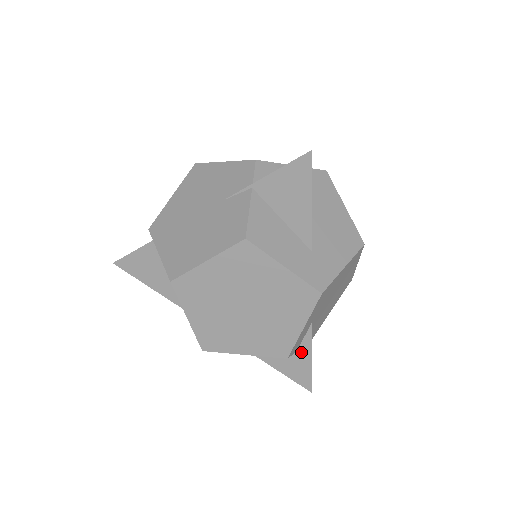
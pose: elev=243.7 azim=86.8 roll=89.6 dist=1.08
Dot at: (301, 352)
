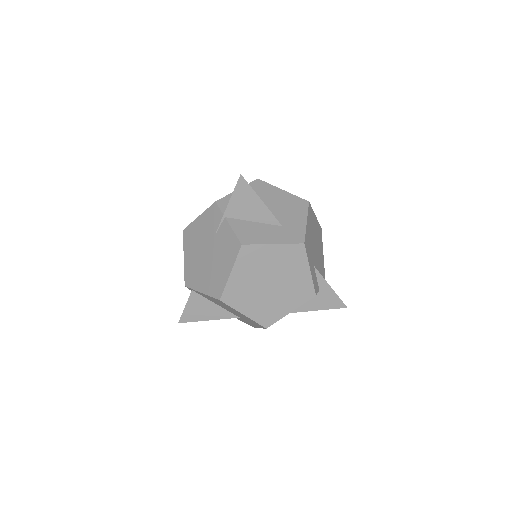
Dot at: (322, 288)
